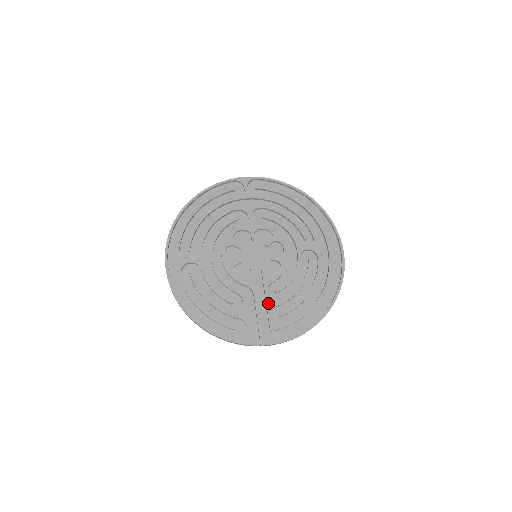
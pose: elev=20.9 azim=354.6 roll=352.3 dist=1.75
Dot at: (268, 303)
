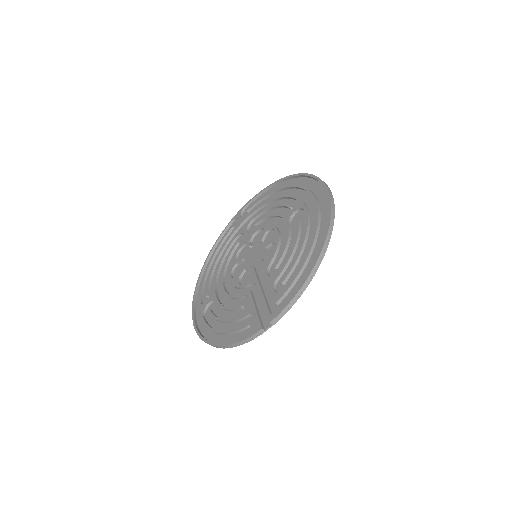
Dot at: (269, 282)
